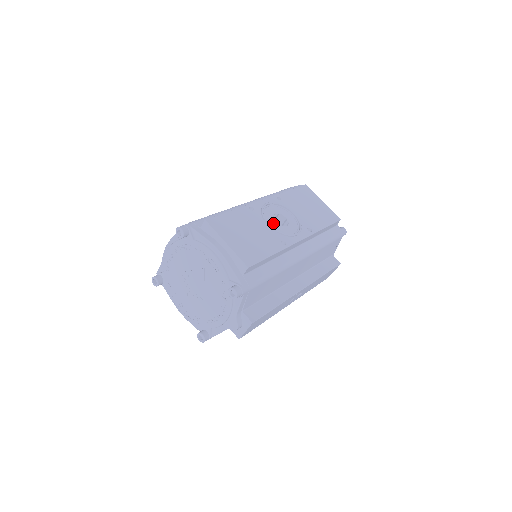
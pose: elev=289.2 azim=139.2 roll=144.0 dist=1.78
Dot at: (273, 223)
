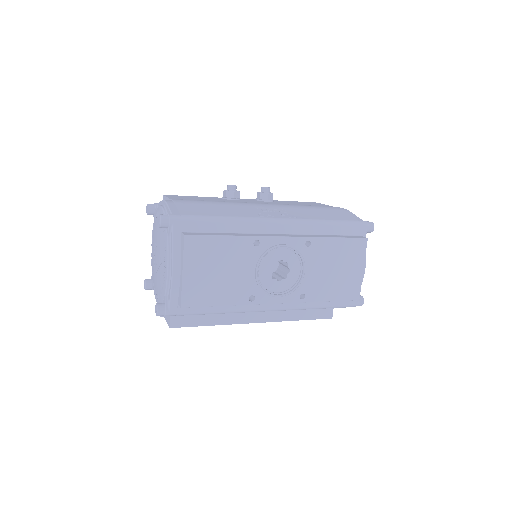
Dot at: (265, 270)
